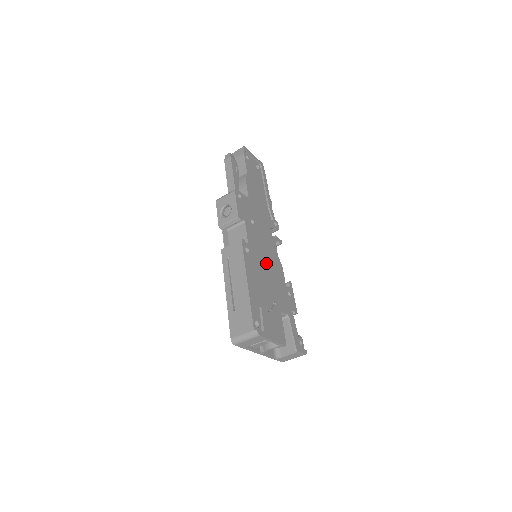
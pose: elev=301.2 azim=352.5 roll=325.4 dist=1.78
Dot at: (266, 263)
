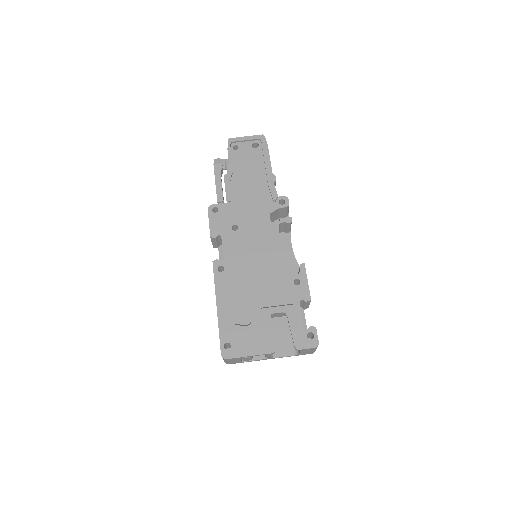
Dot at: (254, 266)
